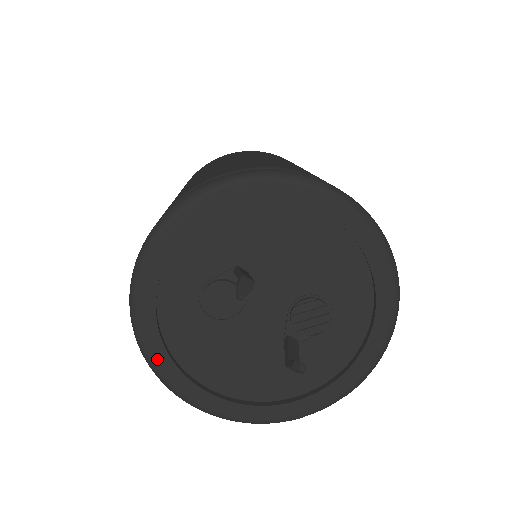
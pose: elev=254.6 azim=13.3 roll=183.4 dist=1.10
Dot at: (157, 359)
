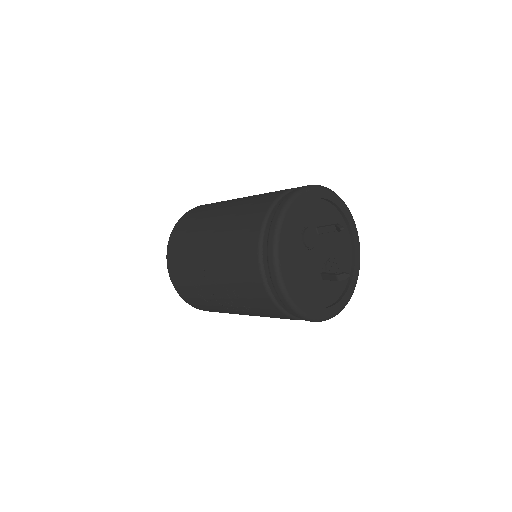
Dot at: (281, 249)
